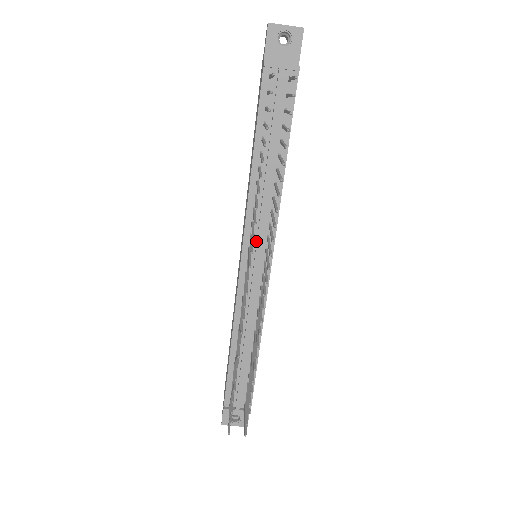
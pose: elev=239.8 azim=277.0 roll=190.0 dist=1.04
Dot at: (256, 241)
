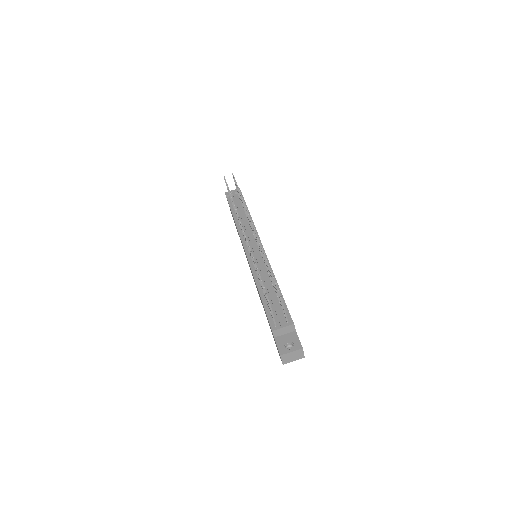
Dot at: (250, 242)
